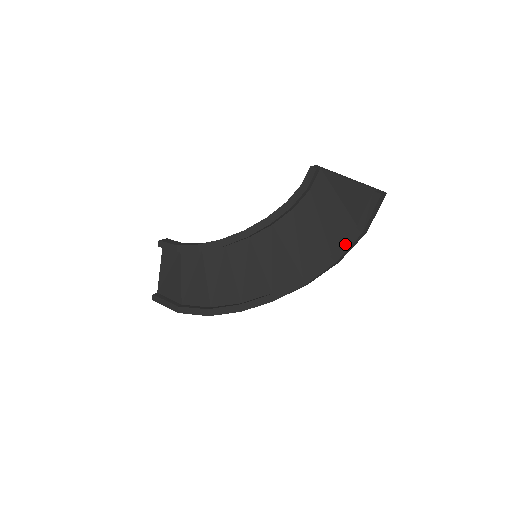
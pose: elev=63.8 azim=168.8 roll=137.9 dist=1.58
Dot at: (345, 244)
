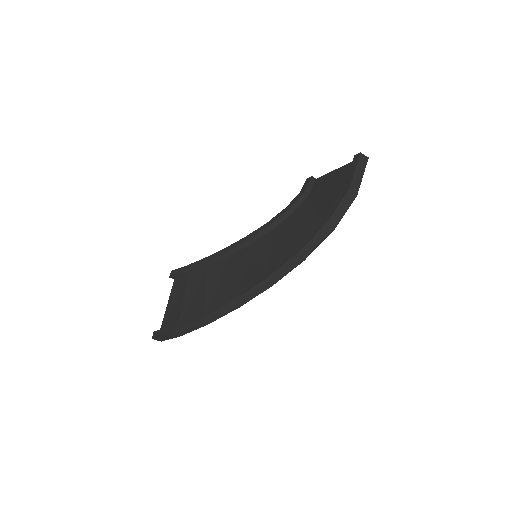
Dot at: (335, 205)
